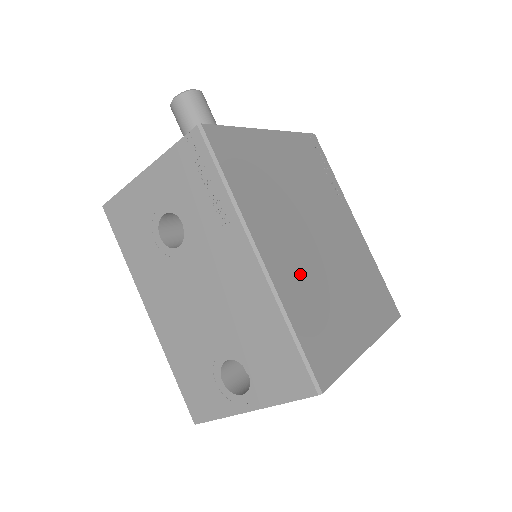
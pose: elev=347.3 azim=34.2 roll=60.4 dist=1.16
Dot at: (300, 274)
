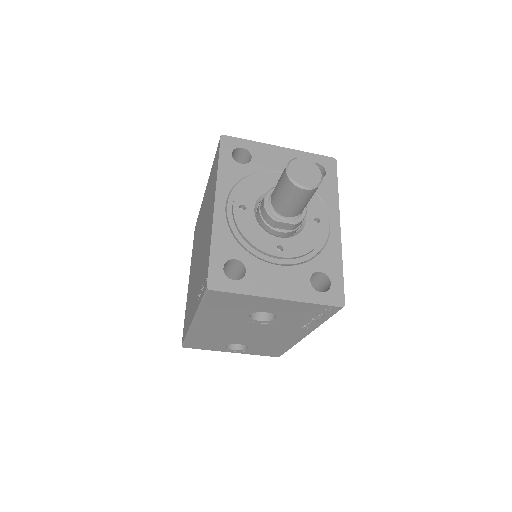
Dot at: occluded
